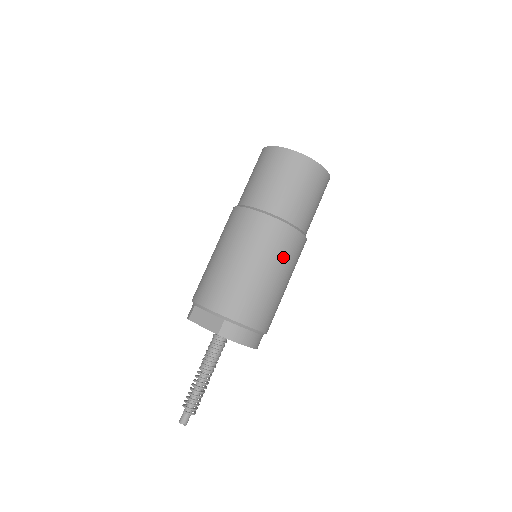
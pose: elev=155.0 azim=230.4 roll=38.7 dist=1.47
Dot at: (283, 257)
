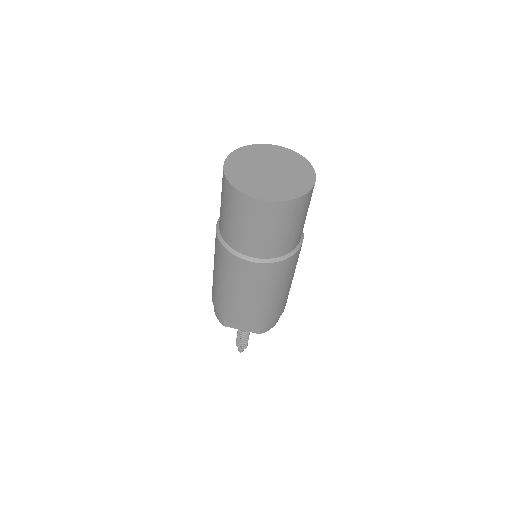
Dot at: (293, 270)
